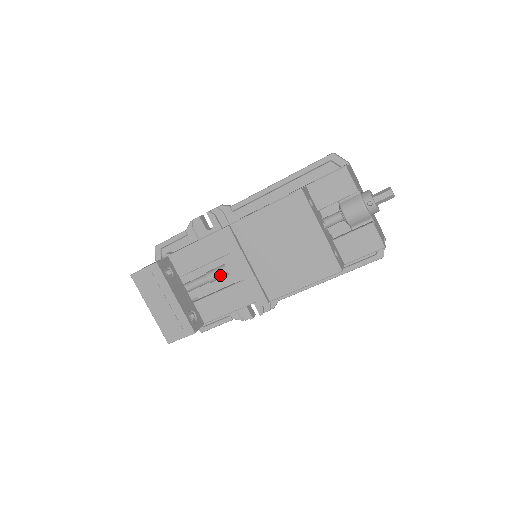
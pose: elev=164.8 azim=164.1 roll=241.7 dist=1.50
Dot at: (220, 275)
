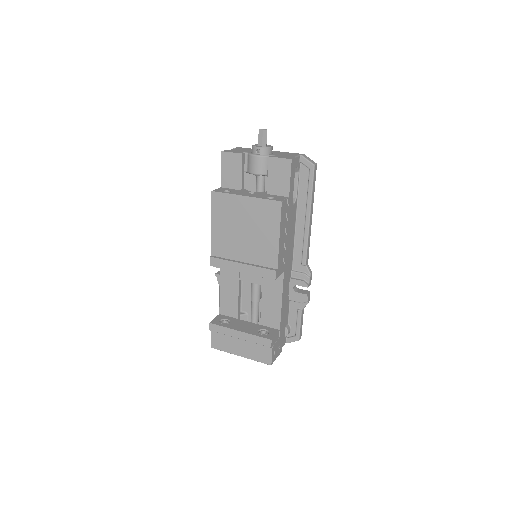
Dot at: (256, 291)
